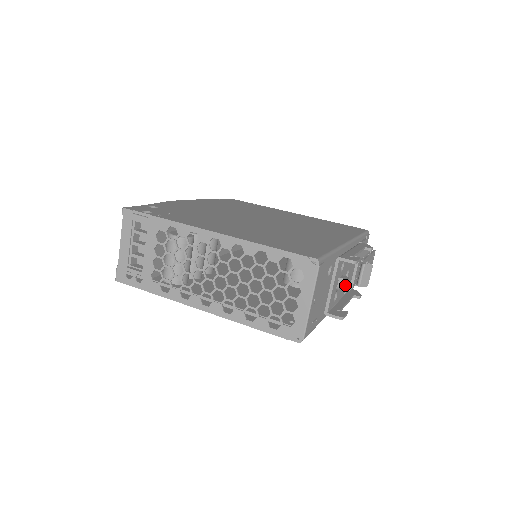
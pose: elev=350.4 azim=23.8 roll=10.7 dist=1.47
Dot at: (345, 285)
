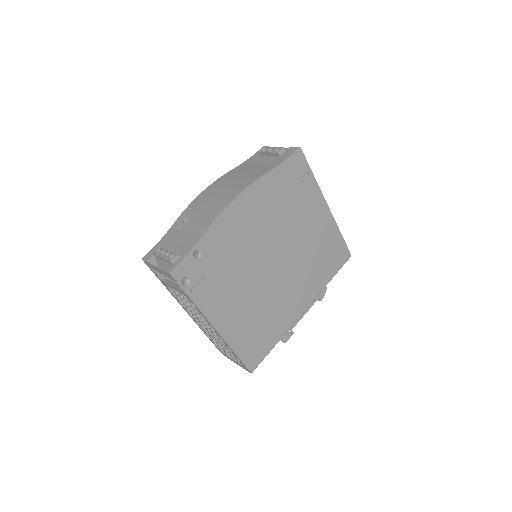
Dot at: occluded
